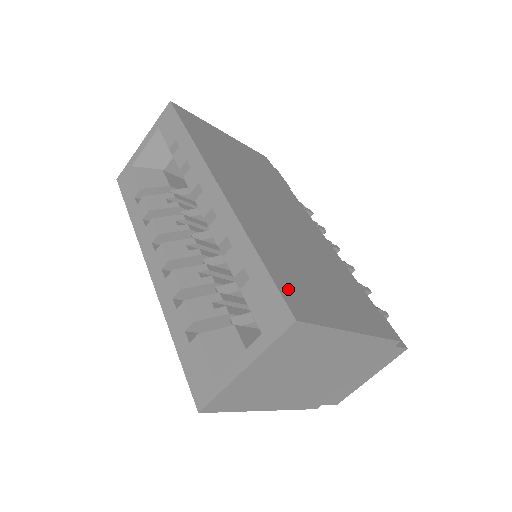
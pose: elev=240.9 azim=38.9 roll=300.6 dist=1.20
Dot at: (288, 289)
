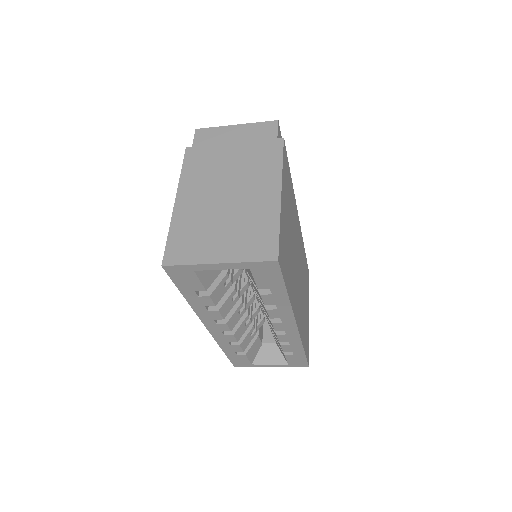
Dot at: (307, 351)
